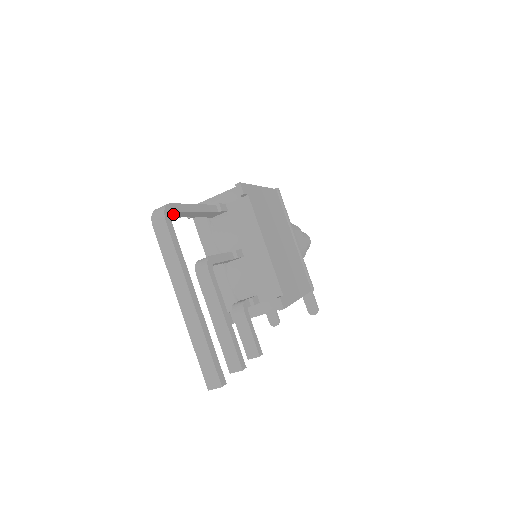
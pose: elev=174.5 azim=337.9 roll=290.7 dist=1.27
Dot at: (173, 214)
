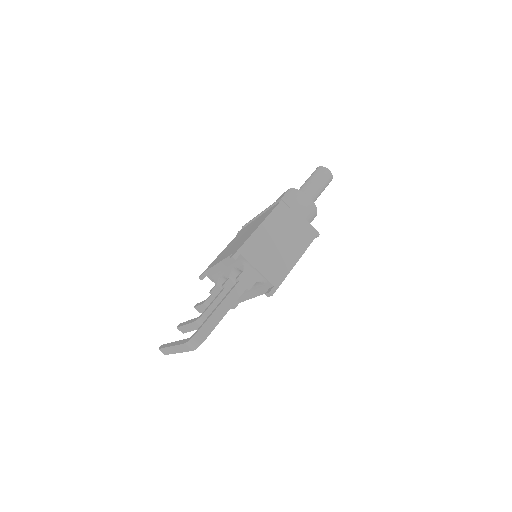
Dot at: (204, 332)
